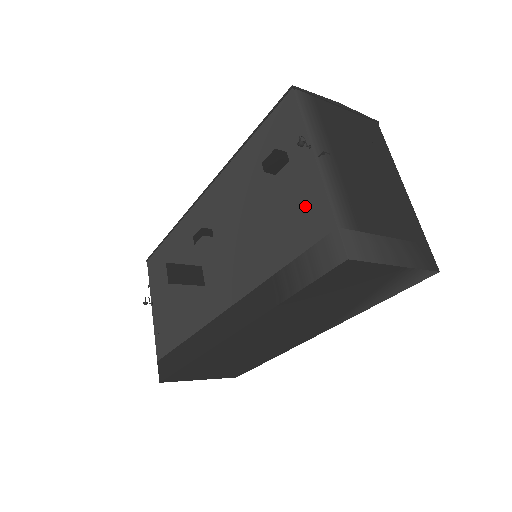
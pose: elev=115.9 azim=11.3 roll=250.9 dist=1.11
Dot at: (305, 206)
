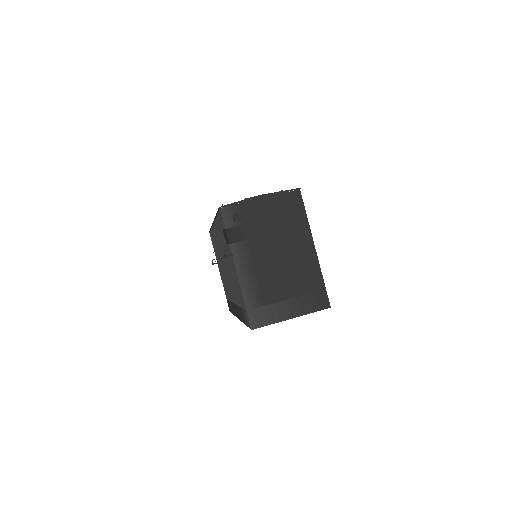
Dot at: (238, 286)
